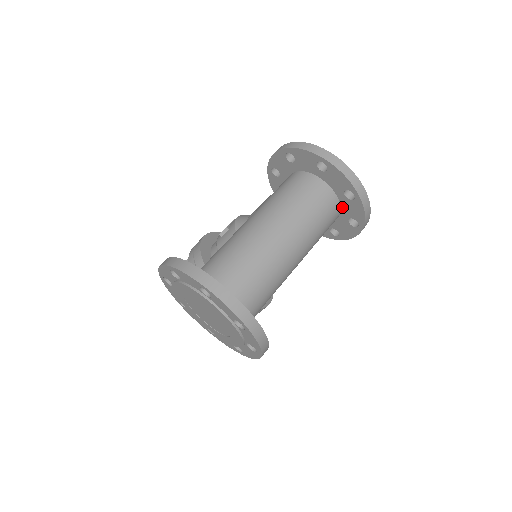
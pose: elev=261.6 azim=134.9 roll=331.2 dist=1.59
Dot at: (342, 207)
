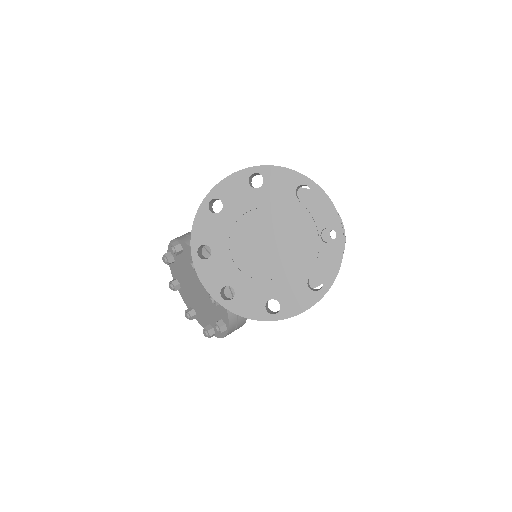
Dot at: occluded
